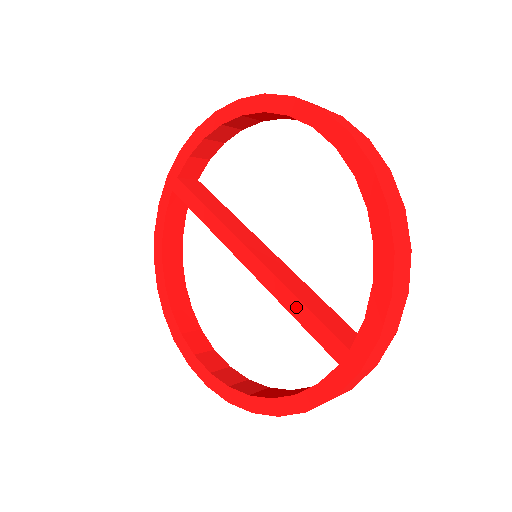
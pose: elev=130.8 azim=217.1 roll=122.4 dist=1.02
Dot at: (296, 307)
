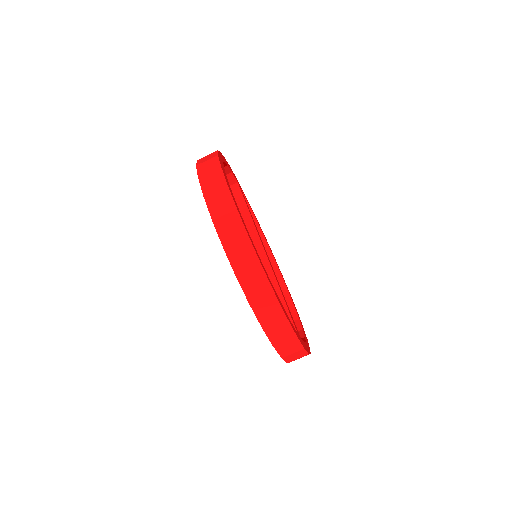
Dot at: occluded
